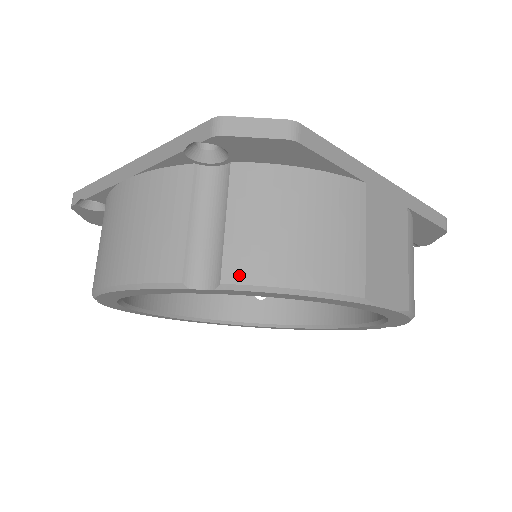
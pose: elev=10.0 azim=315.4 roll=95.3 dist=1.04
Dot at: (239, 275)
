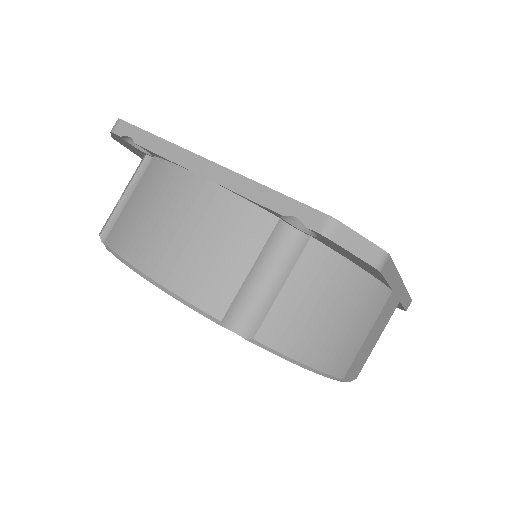
Dot at: (271, 339)
